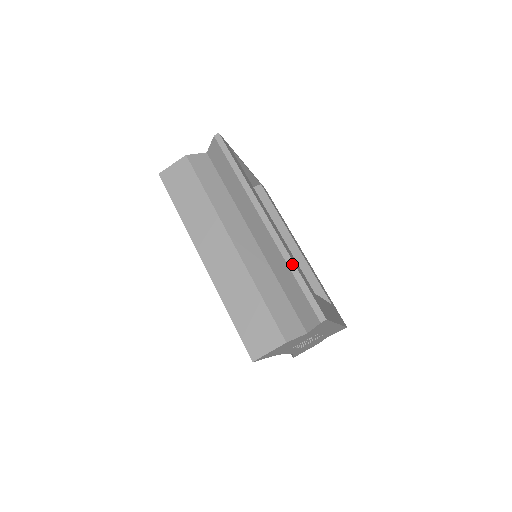
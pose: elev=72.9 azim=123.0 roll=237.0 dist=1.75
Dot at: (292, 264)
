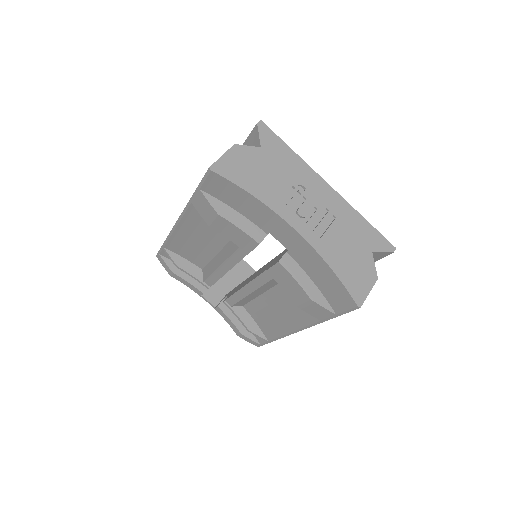
Dot at: occluded
